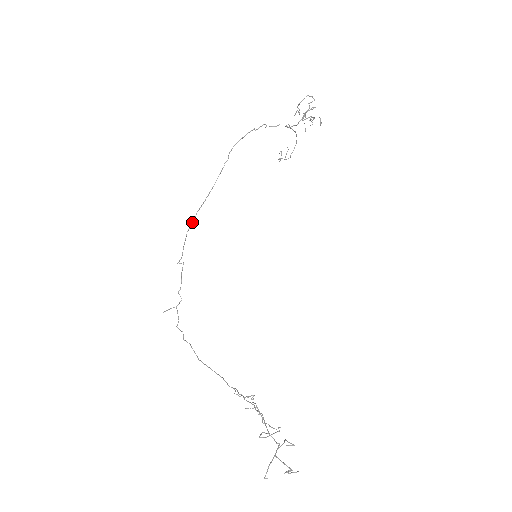
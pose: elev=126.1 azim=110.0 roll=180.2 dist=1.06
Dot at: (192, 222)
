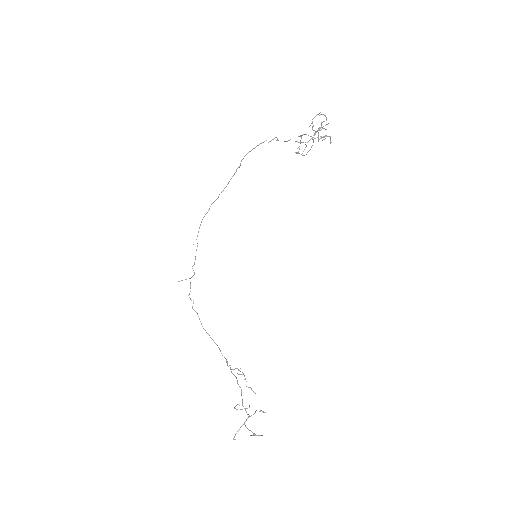
Dot at: occluded
